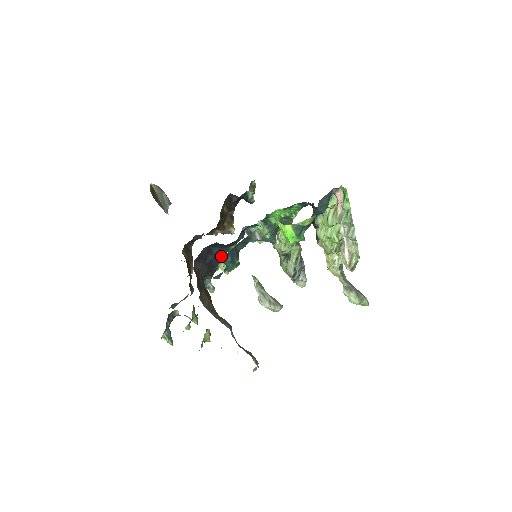
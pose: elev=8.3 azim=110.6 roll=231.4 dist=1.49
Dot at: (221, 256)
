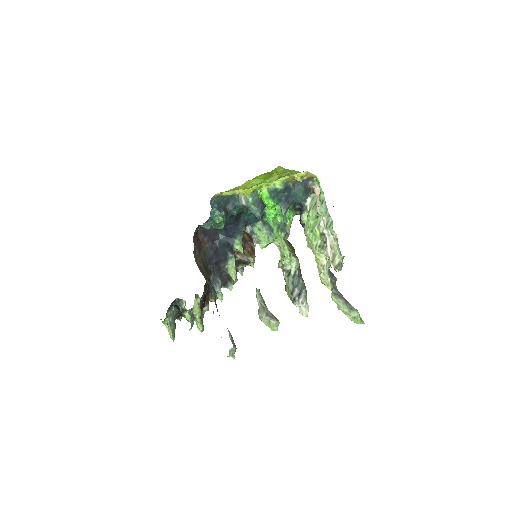
Dot at: (229, 255)
